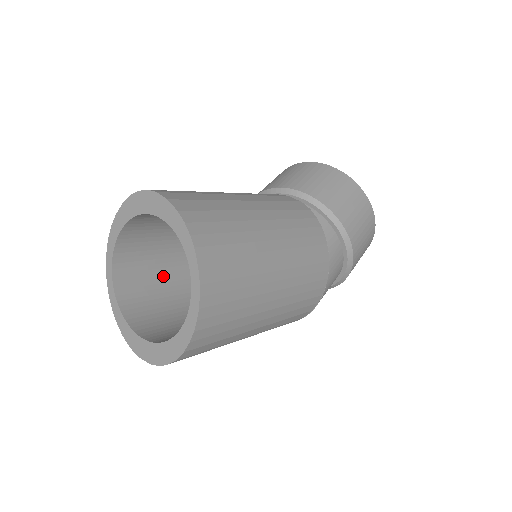
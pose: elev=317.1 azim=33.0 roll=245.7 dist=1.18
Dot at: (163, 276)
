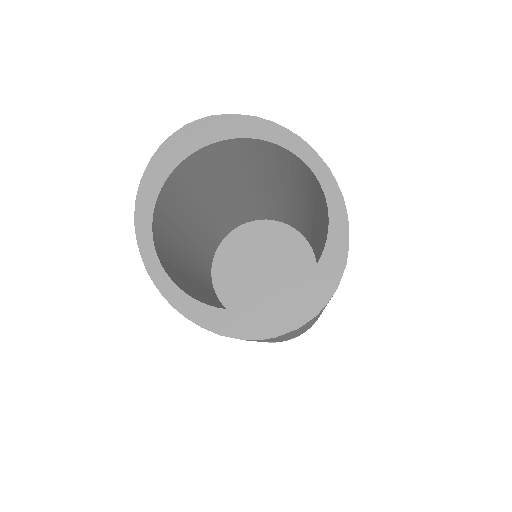
Dot at: (190, 287)
